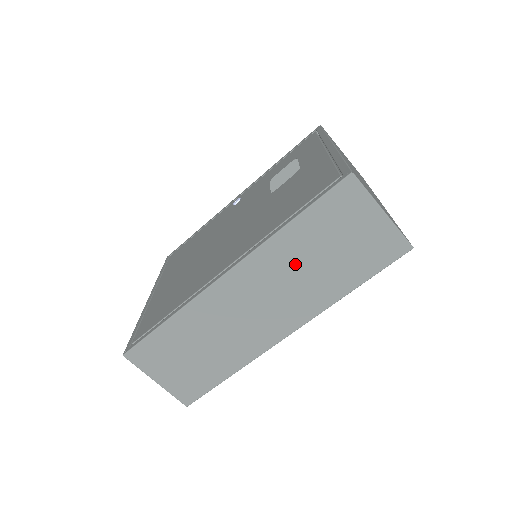
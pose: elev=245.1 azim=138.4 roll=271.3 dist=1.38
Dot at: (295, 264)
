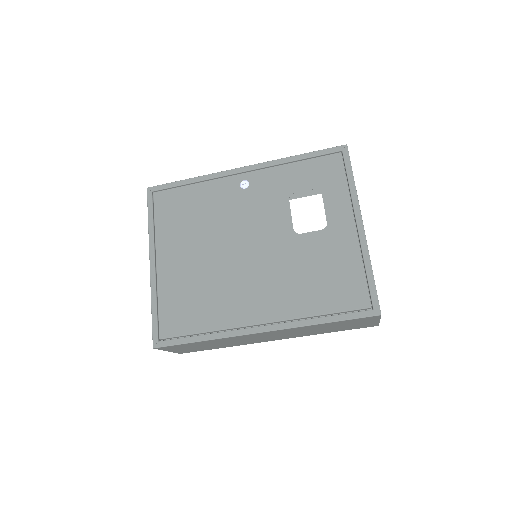
Dot at: (309, 330)
